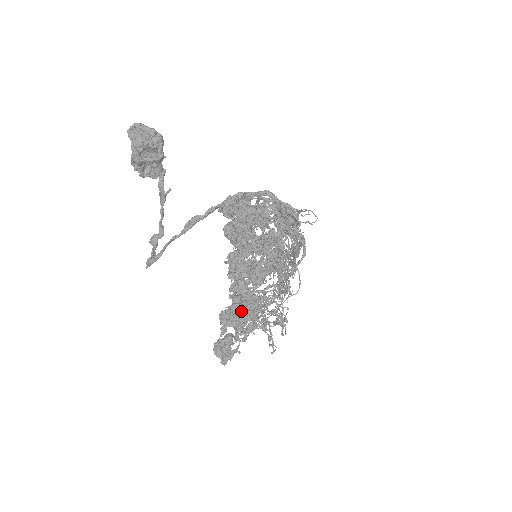
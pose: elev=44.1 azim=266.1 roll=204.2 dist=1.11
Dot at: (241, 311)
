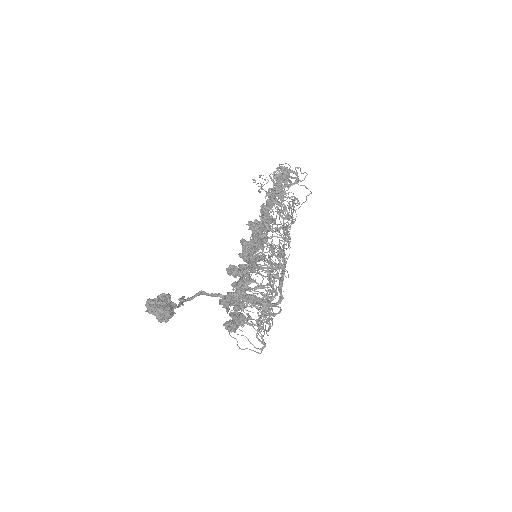
Dot at: occluded
